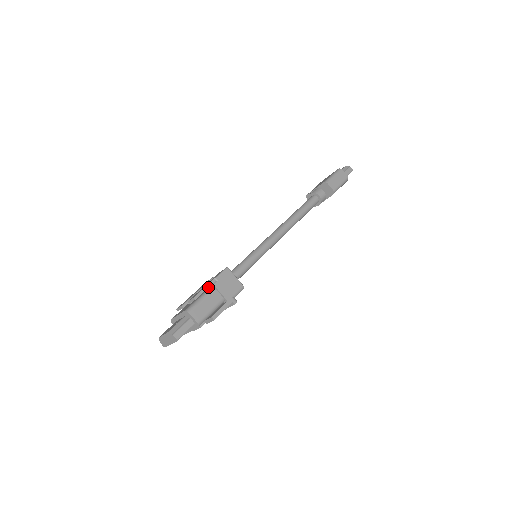
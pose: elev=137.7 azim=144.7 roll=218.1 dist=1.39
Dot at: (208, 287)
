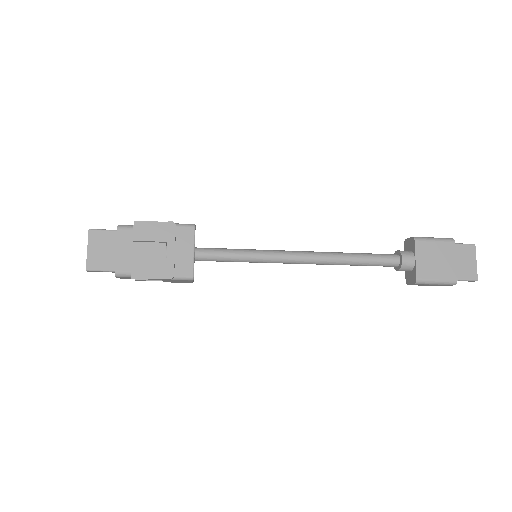
Dot at: occluded
